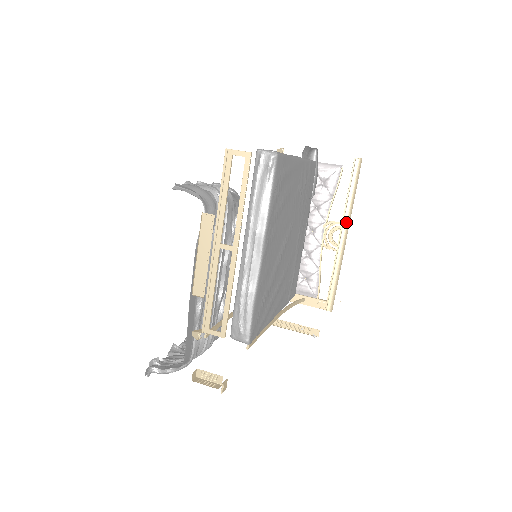
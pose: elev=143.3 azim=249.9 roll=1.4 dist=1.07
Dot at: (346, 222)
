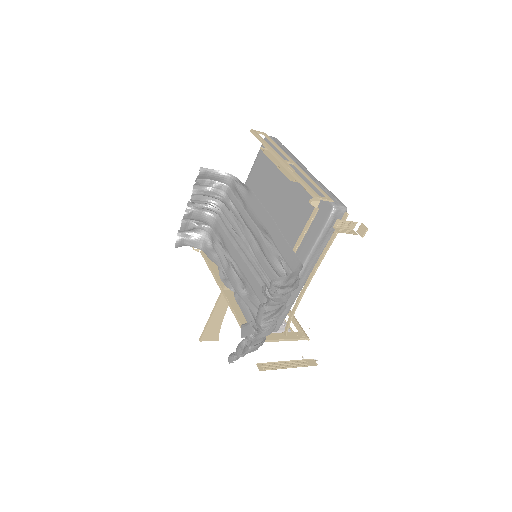
Dot at: occluded
